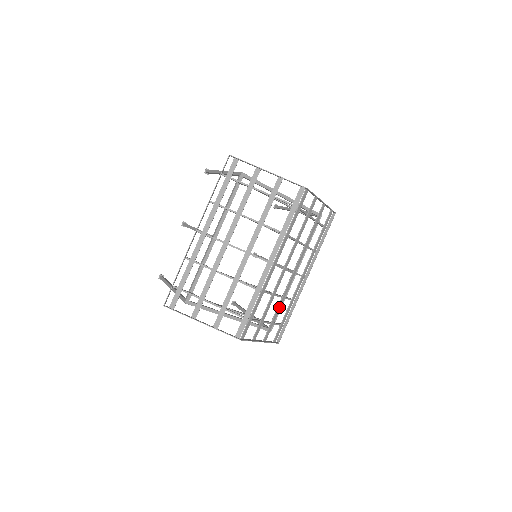
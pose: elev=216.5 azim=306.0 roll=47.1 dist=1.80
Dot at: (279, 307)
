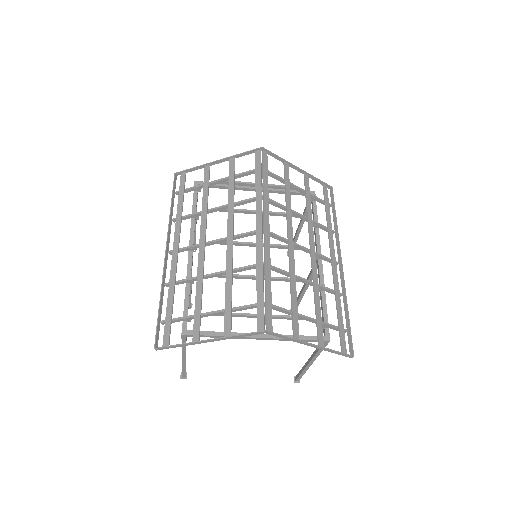
Dot at: (316, 296)
